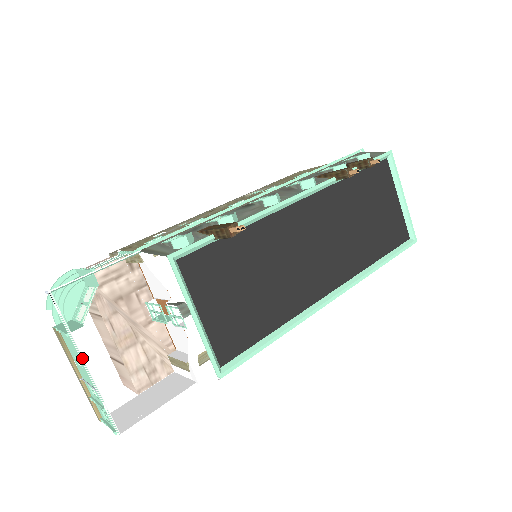
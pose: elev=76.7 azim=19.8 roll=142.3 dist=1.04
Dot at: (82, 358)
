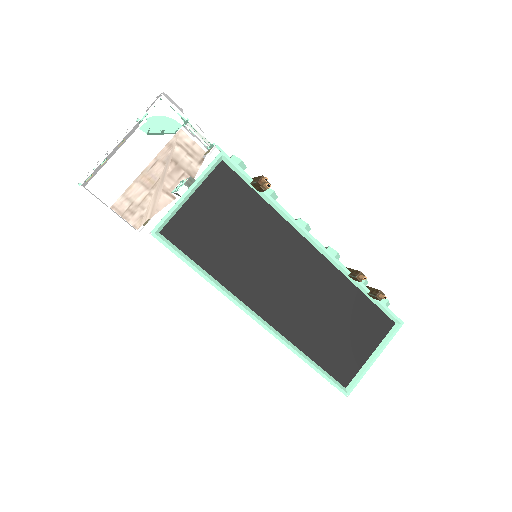
Dot at: (126, 135)
